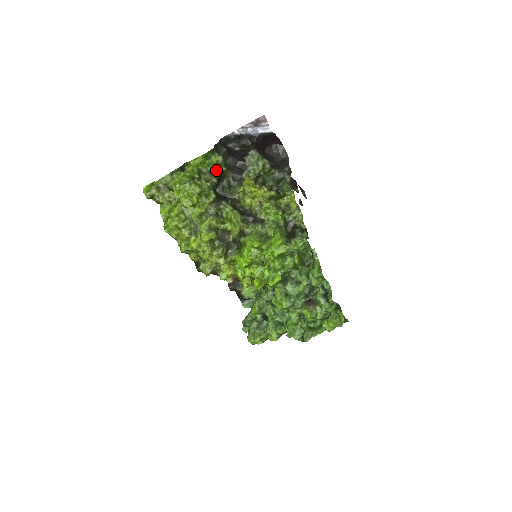
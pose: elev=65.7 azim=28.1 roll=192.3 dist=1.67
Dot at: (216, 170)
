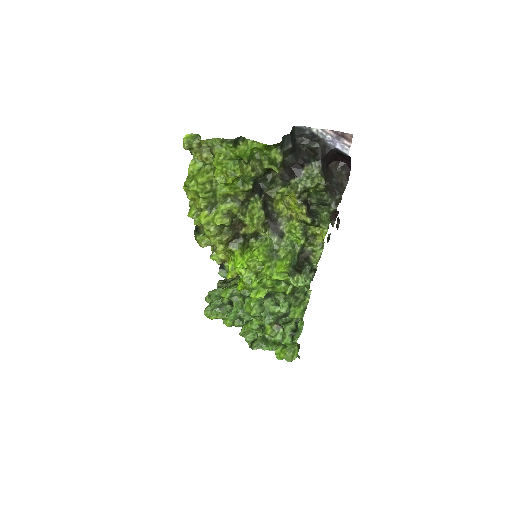
Dot at: (269, 165)
